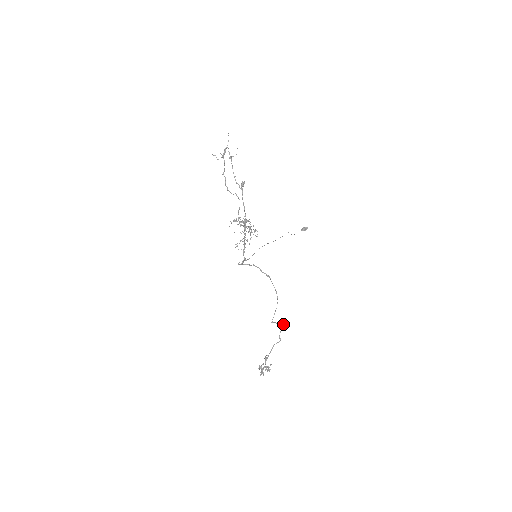
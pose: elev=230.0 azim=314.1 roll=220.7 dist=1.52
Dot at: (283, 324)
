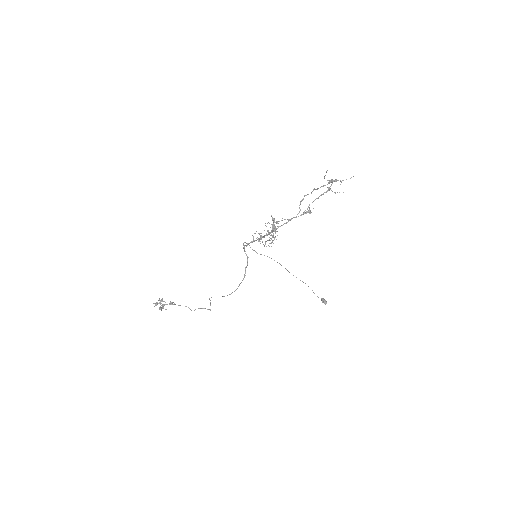
Dot at: occluded
